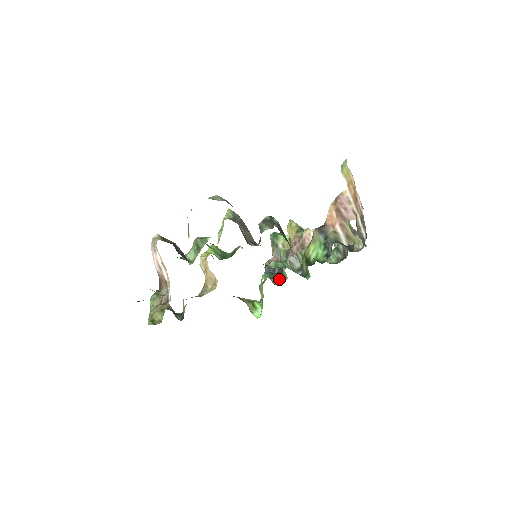
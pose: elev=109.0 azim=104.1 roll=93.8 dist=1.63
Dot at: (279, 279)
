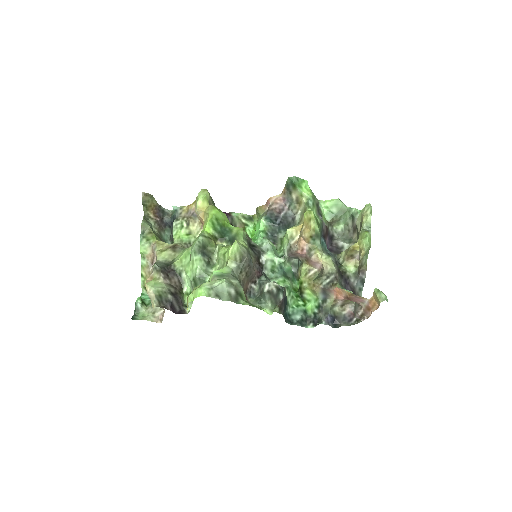
Dot at: (276, 237)
